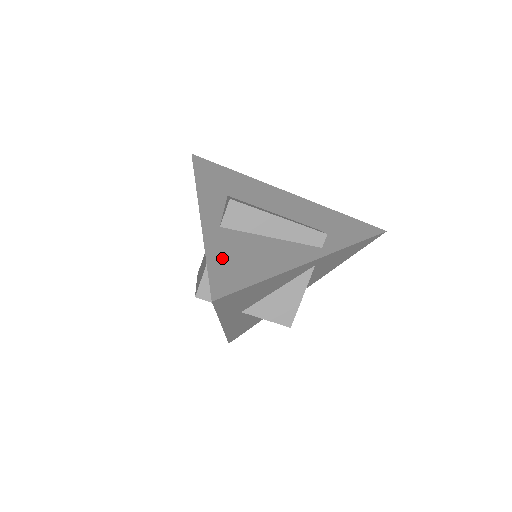
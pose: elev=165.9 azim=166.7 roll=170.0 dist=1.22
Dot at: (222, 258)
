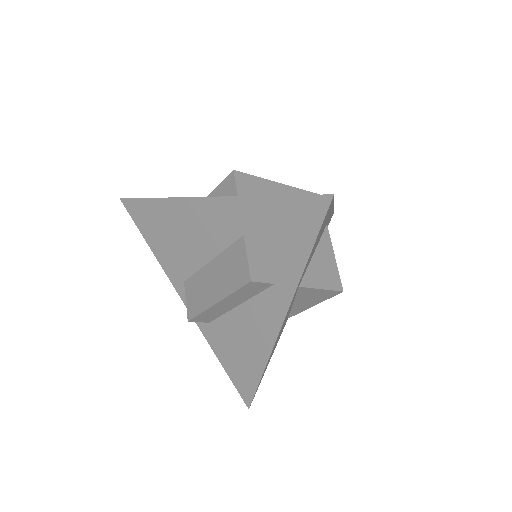
Dot at: occluded
